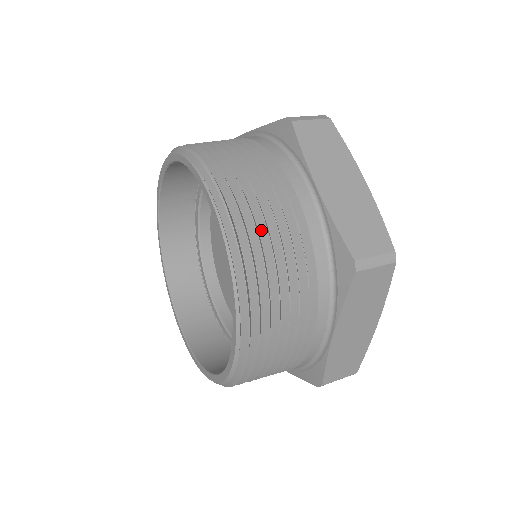
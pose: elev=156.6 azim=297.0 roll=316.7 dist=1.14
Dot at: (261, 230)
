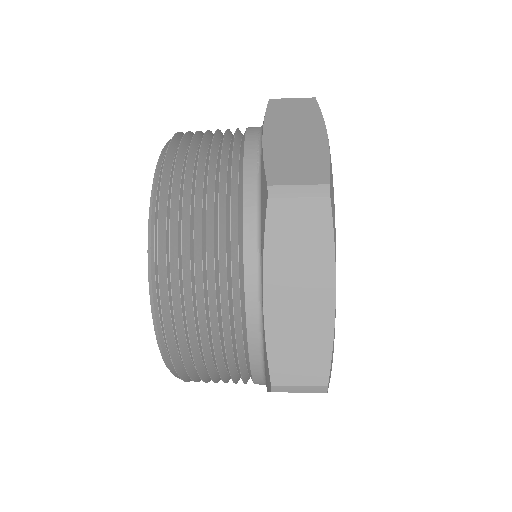
Dot at: occluded
